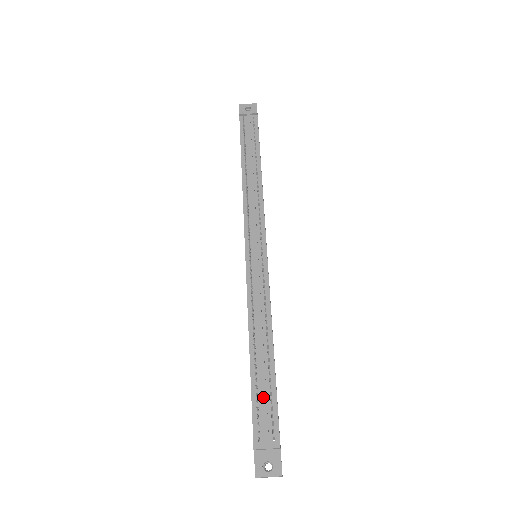
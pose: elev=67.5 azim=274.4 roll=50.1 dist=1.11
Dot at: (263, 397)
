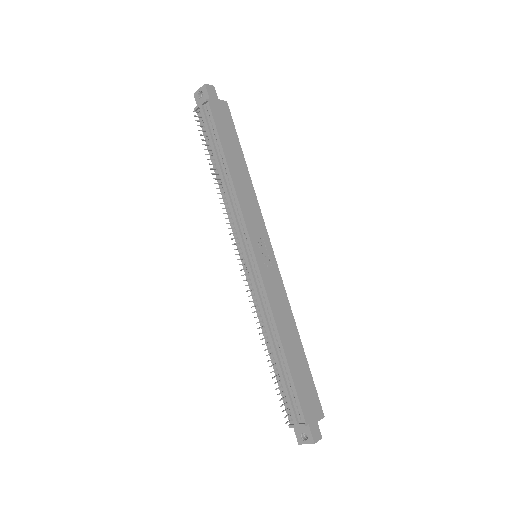
Dot at: (284, 389)
